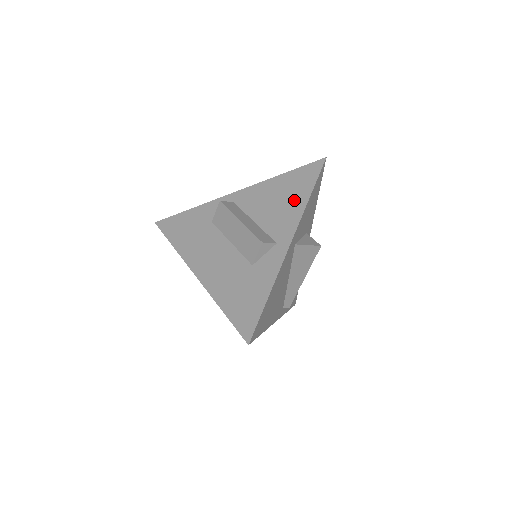
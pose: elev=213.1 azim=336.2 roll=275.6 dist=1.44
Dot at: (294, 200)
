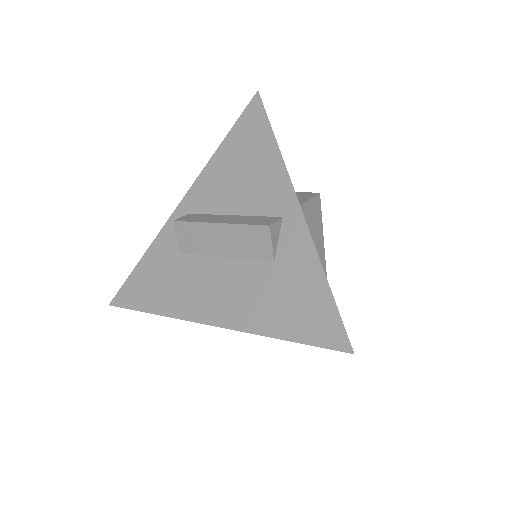
Dot at: (261, 158)
